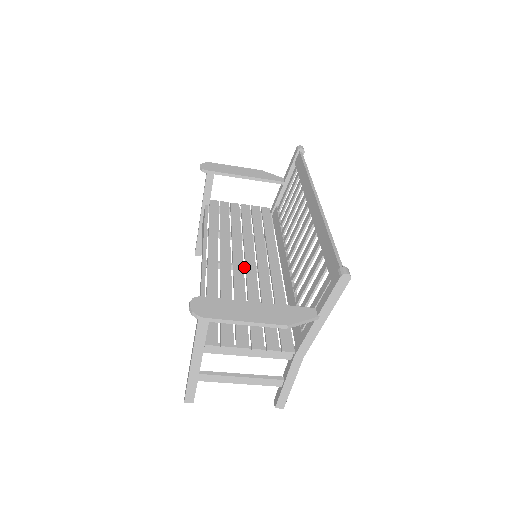
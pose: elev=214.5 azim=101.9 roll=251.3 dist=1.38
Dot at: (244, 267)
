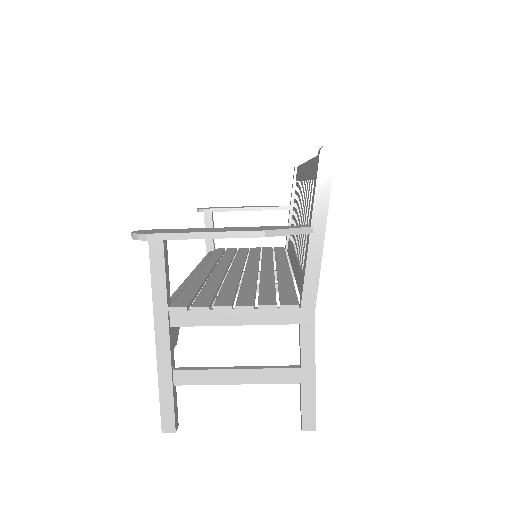
Dot at: occluded
